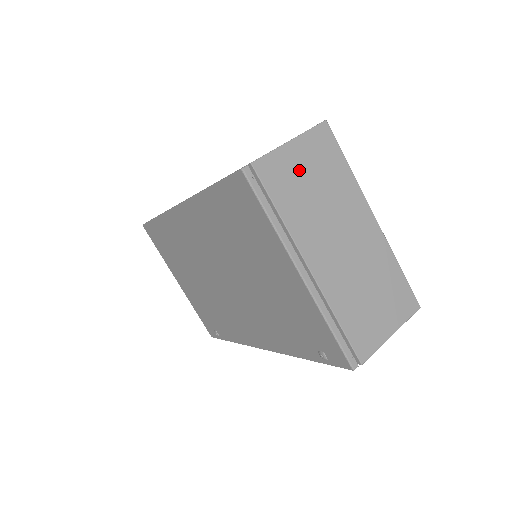
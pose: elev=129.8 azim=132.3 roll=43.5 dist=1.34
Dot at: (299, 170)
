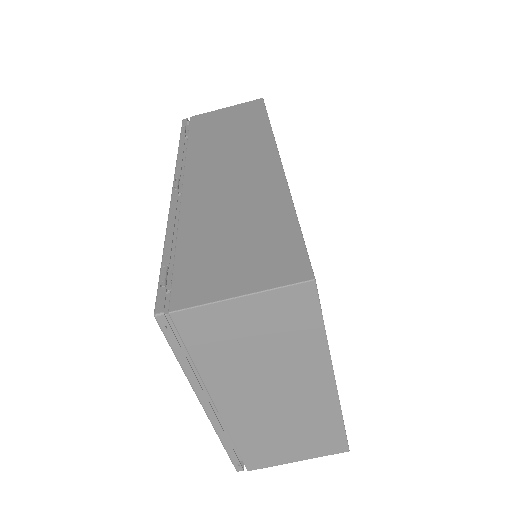
Dot at: (241, 327)
